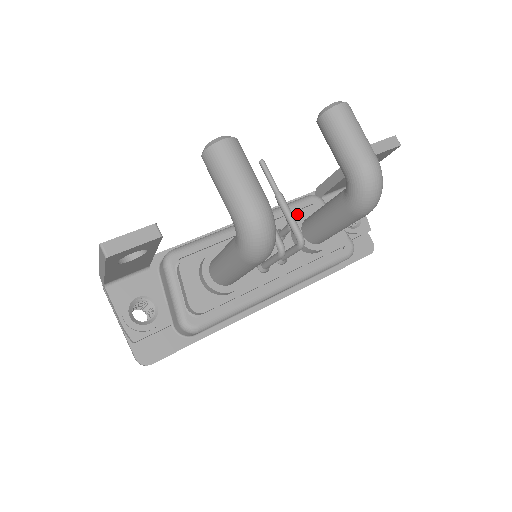
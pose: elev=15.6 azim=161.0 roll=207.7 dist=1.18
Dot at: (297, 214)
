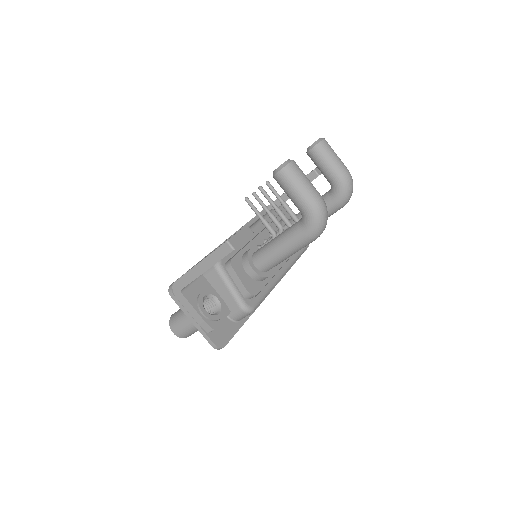
Dot at: occluded
